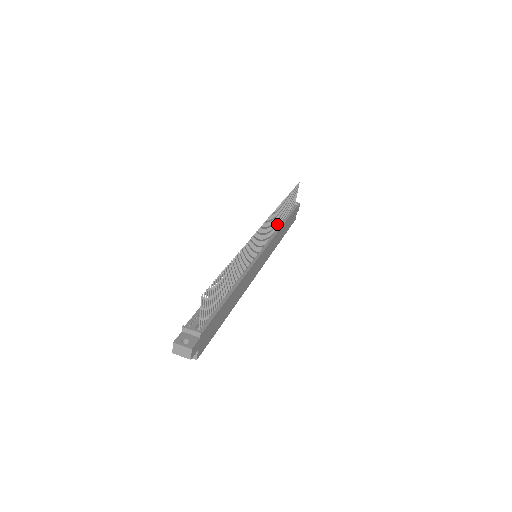
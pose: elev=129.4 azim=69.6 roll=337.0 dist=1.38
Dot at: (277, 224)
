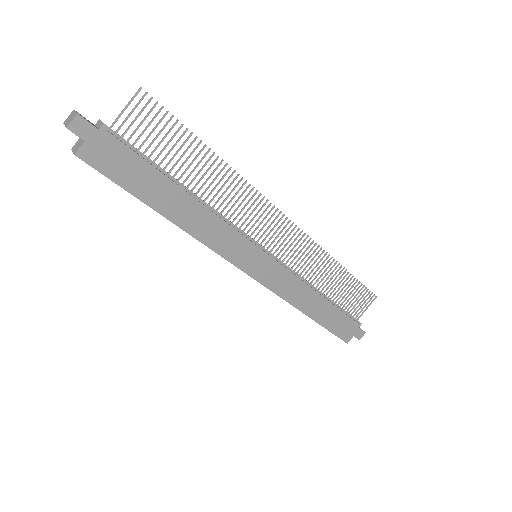
Dot at: occluded
